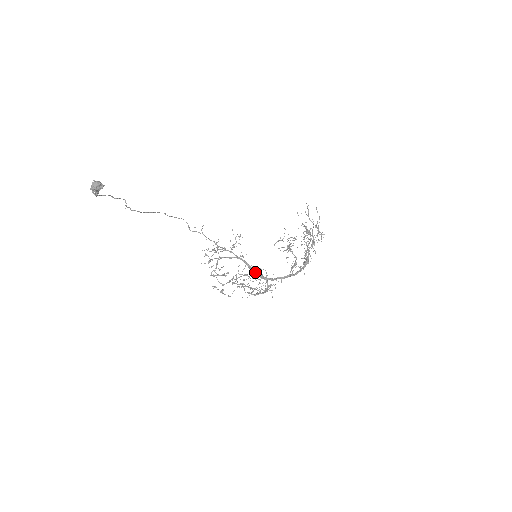
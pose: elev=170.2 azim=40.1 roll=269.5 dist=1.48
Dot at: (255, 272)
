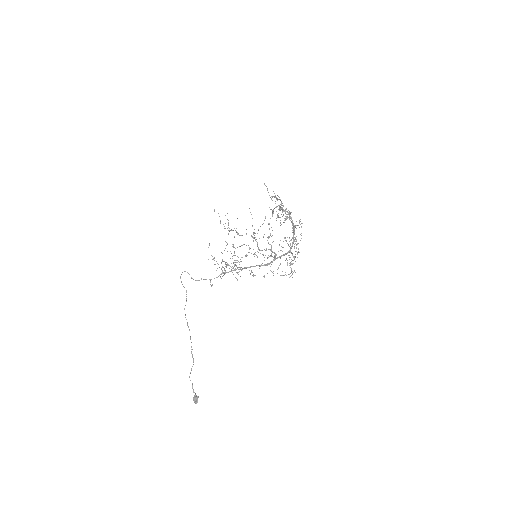
Dot at: occluded
